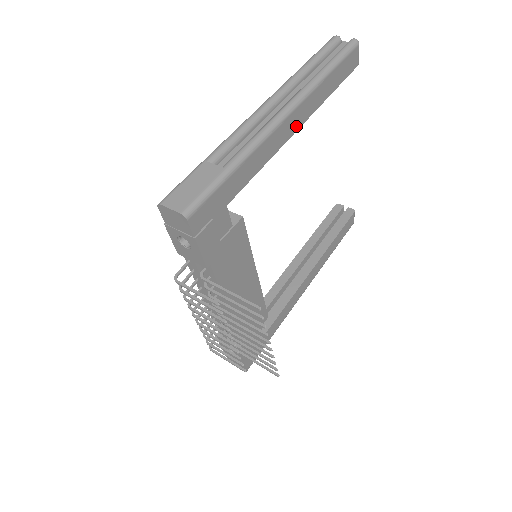
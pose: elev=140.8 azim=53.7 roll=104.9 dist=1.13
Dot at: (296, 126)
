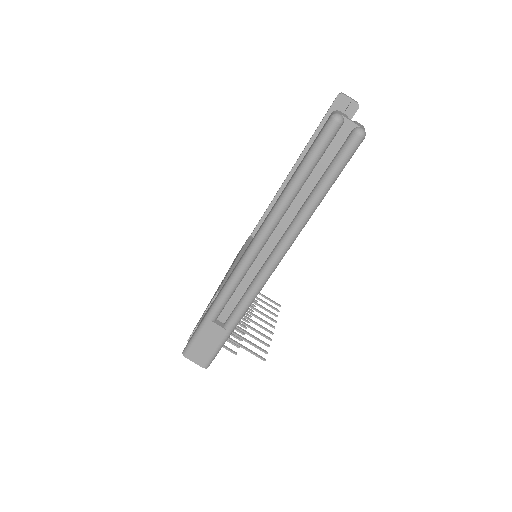
Dot at: occluded
